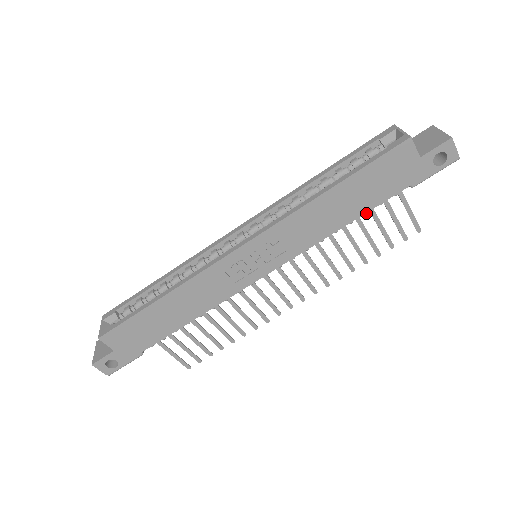
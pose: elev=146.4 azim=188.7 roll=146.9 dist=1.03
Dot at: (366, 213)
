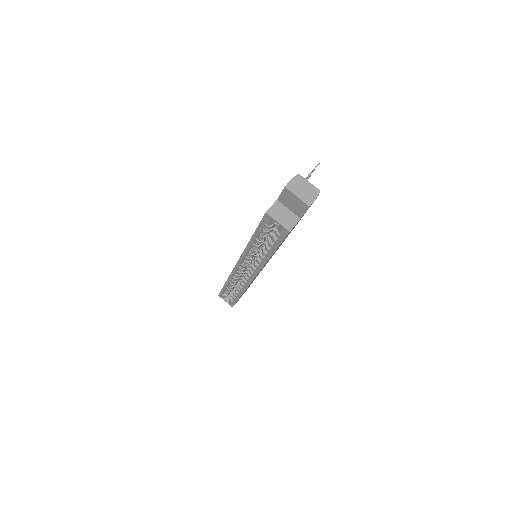
Dot at: occluded
